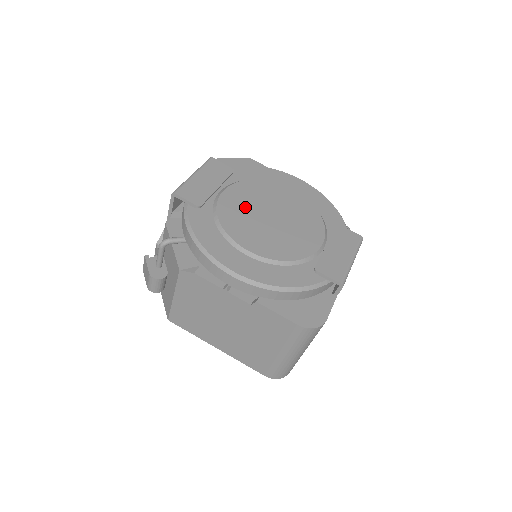
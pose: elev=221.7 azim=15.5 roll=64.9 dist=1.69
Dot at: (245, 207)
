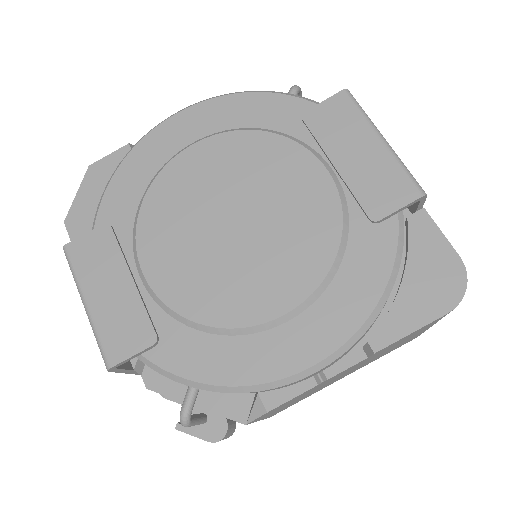
Dot at: (193, 257)
